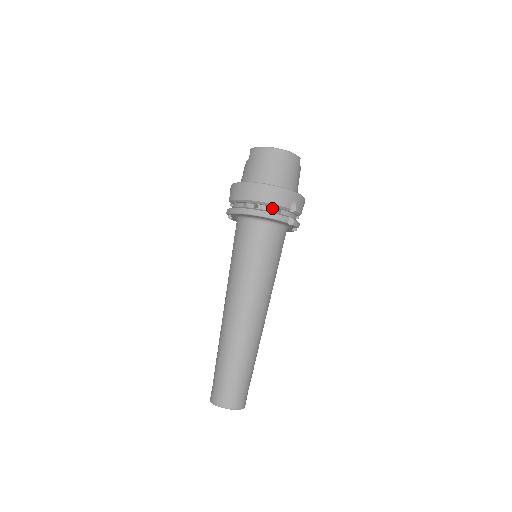
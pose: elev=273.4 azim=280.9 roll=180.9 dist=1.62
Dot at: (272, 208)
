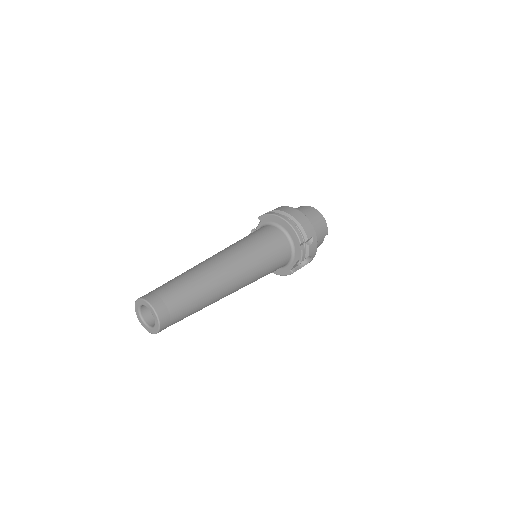
Dot at: occluded
